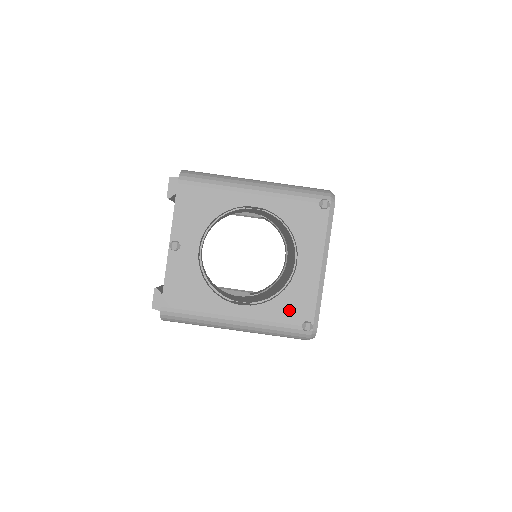
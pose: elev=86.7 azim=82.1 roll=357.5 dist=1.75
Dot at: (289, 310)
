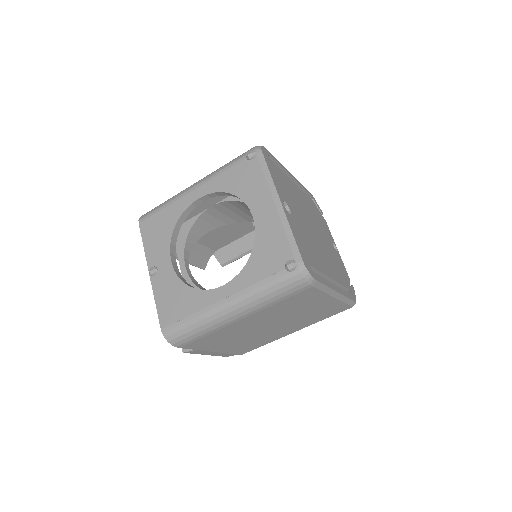
Dot at: (266, 262)
